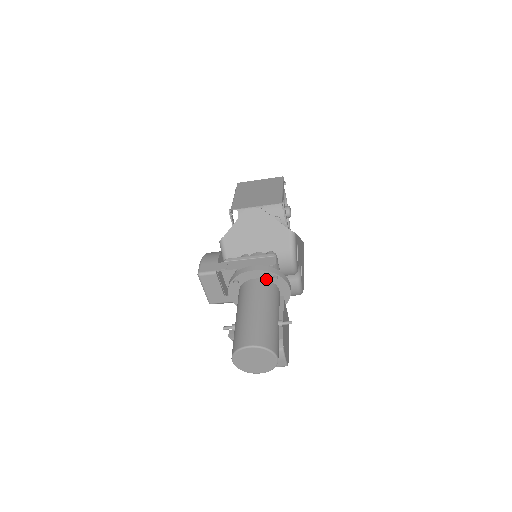
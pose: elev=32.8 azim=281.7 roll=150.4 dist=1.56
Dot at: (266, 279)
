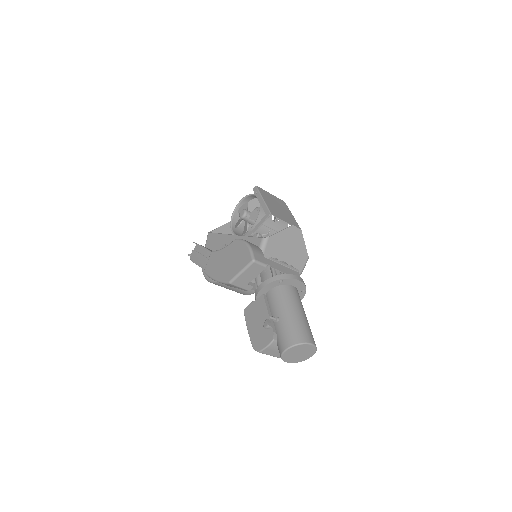
Dot at: (297, 289)
